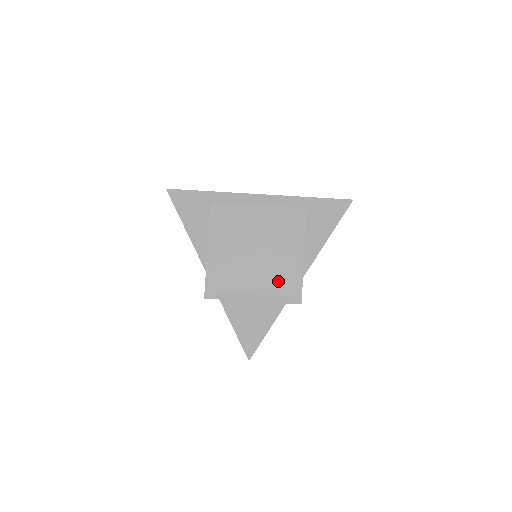
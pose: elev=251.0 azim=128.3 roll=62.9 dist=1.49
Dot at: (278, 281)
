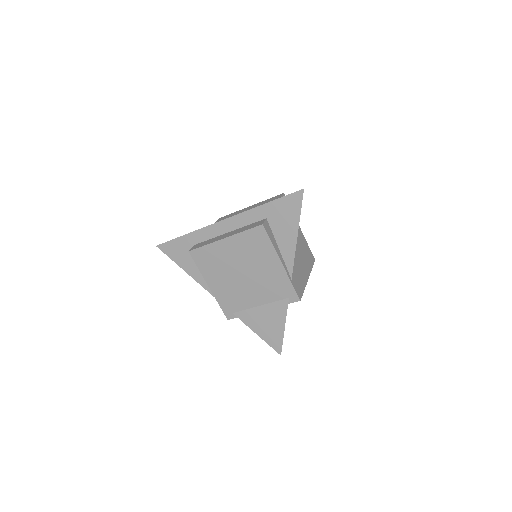
Dot at: (273, 290)
